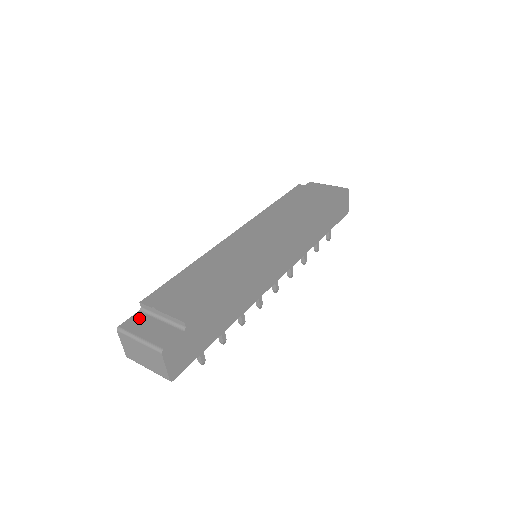
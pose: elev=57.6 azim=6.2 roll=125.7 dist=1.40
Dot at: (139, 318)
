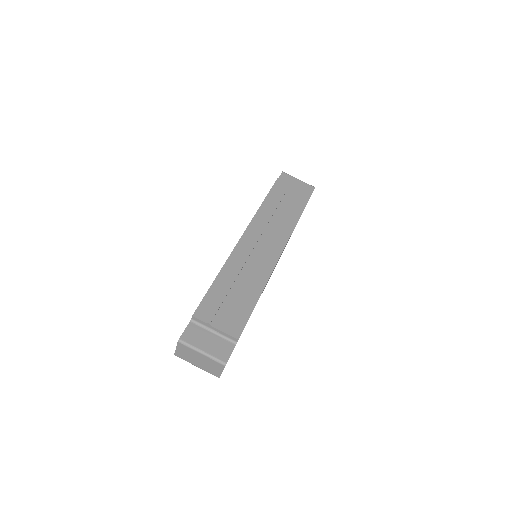
Dot at: (194, 330)
